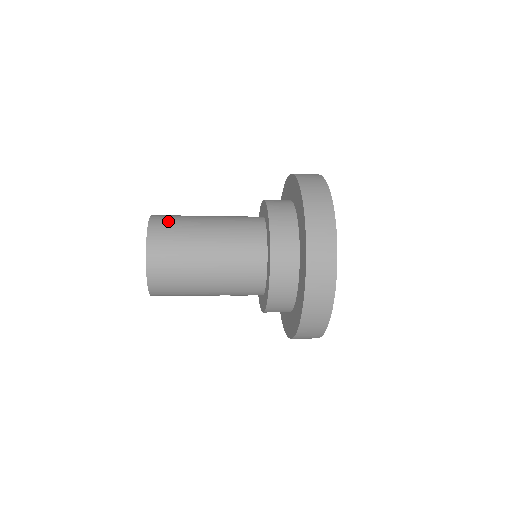
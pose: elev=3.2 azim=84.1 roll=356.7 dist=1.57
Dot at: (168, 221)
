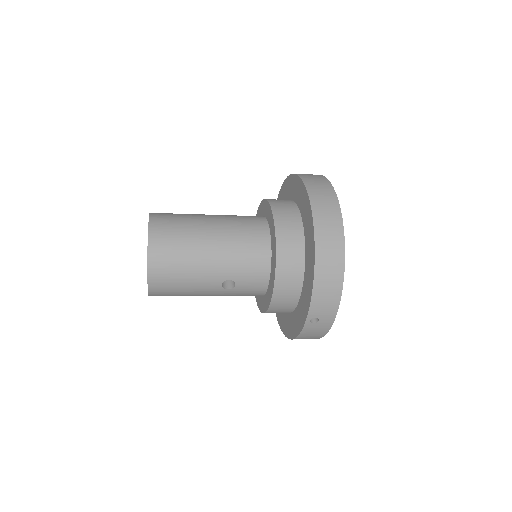
Dot at: occluded
